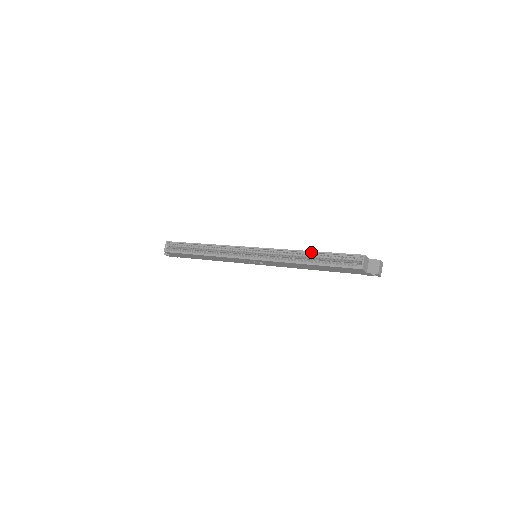
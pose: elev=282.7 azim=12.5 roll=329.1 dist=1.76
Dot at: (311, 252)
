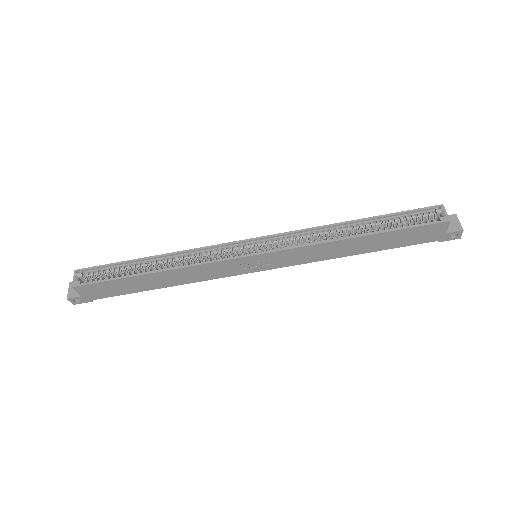
Dot at: (359, 220)
